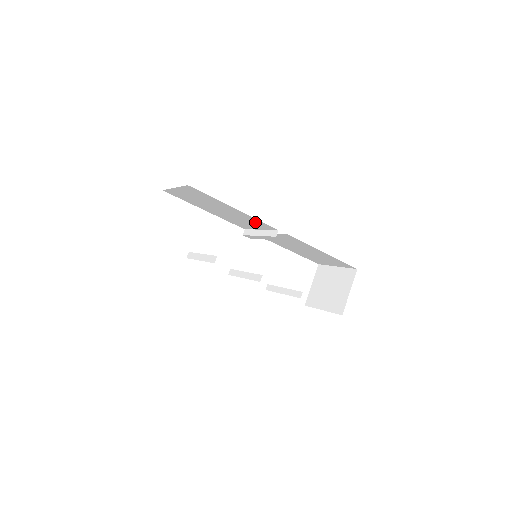
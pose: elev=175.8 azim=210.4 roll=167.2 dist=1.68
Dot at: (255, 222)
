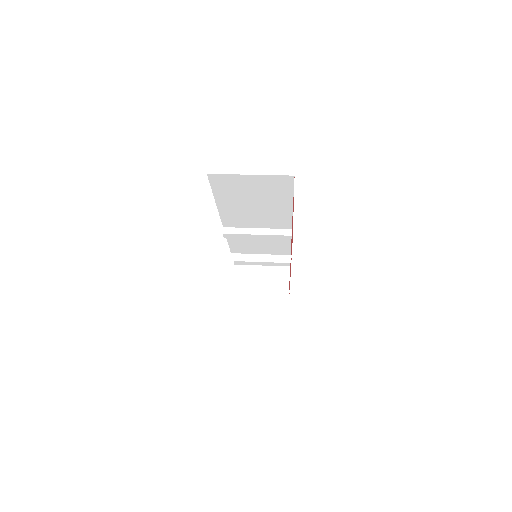
Dot at: (277, 220)
